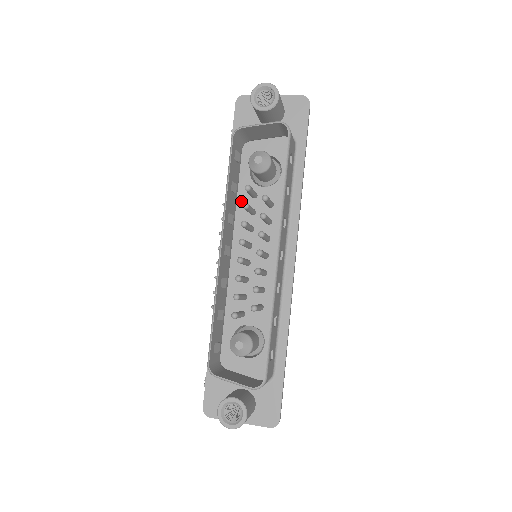
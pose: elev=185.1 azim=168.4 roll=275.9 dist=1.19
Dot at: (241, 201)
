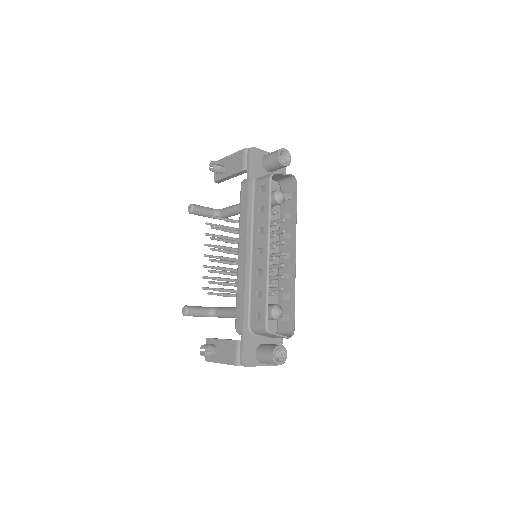
Dot at: occluded
